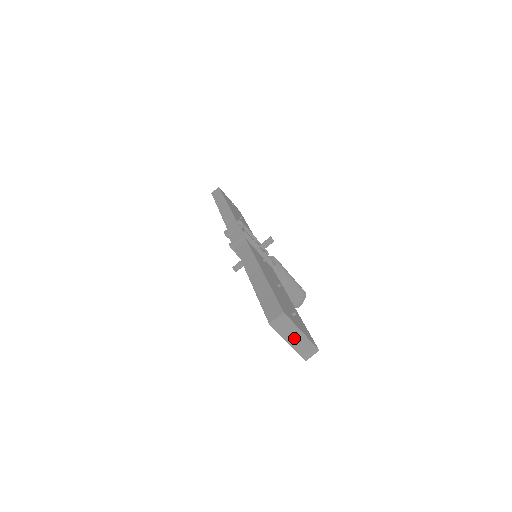
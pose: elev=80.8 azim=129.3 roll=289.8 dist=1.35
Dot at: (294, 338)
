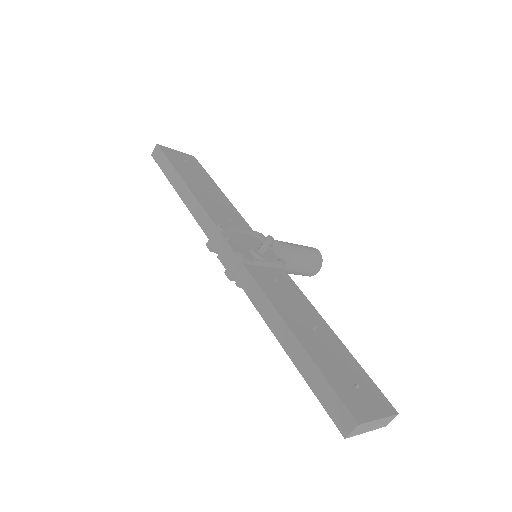
Dot at: (372, 426)
